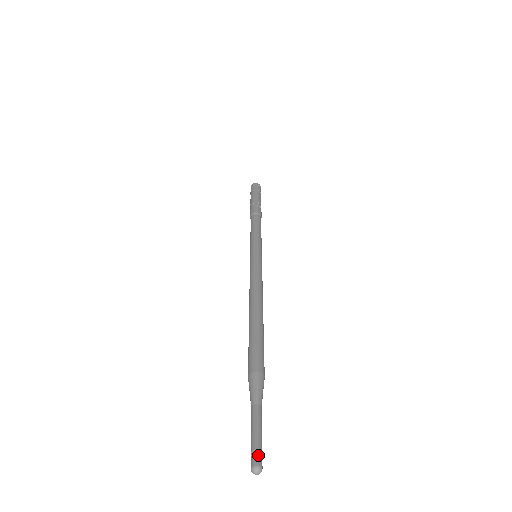
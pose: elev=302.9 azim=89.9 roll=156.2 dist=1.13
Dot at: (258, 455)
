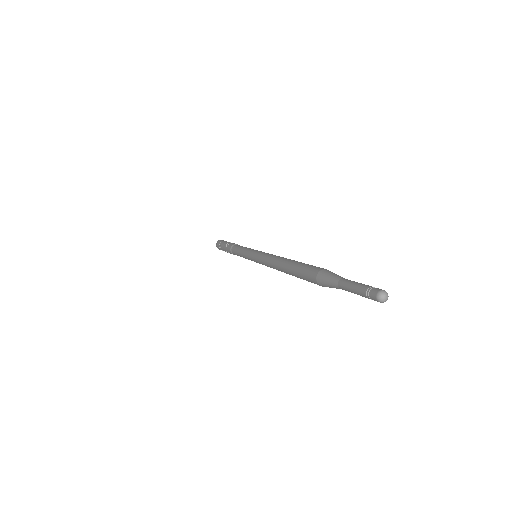
Dot at: (376, 288)
